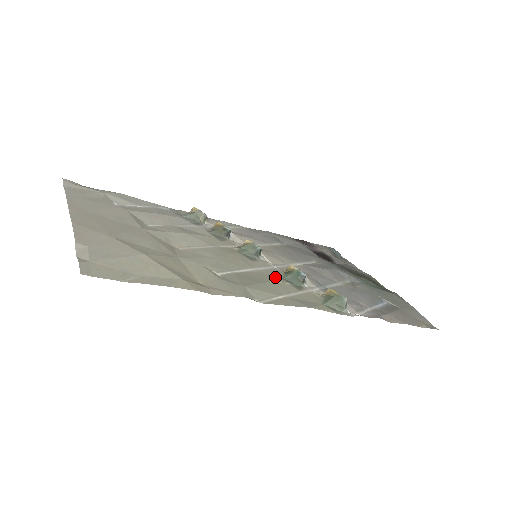
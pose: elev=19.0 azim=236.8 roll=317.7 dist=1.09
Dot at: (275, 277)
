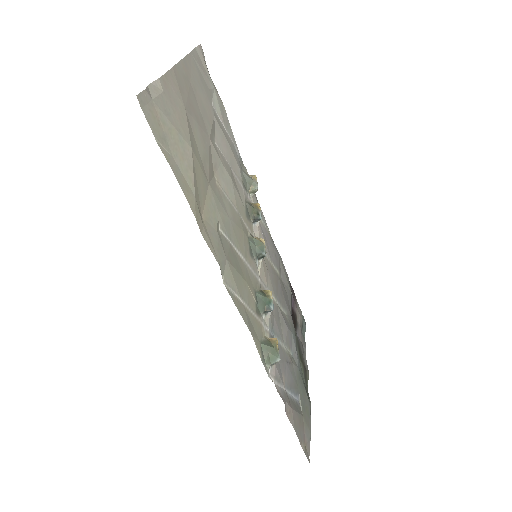
Dot at: (252, 284)
